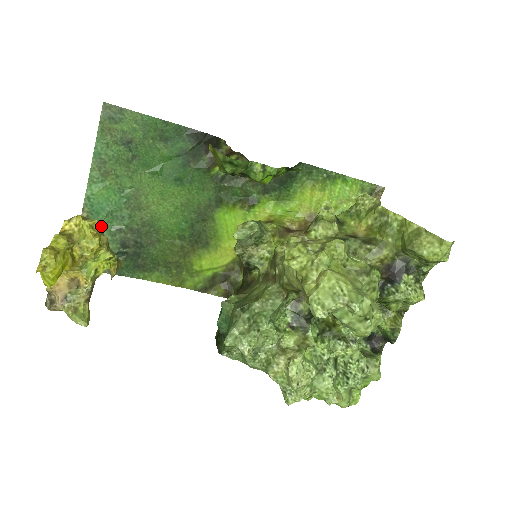
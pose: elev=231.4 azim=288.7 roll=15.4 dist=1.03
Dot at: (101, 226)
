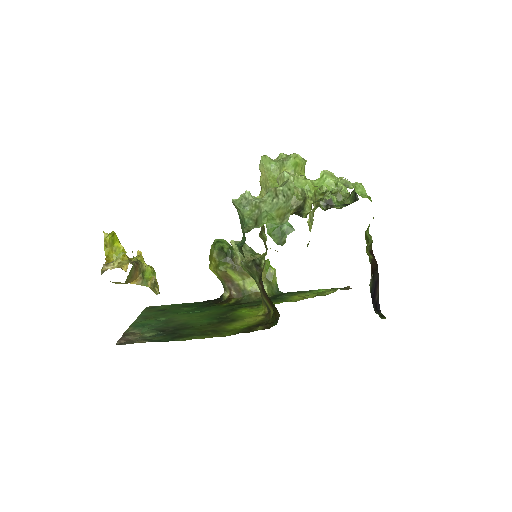
Dot at: (143, 330)
